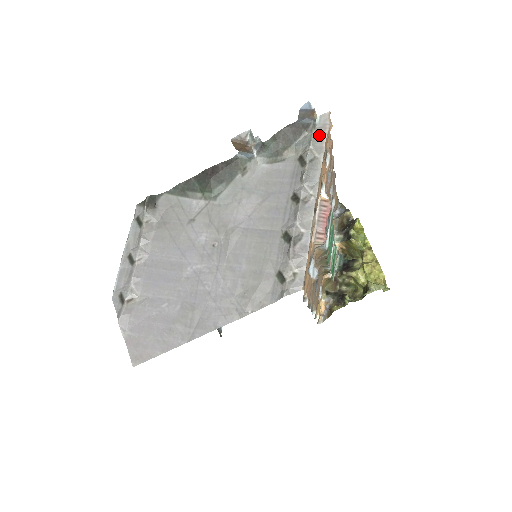
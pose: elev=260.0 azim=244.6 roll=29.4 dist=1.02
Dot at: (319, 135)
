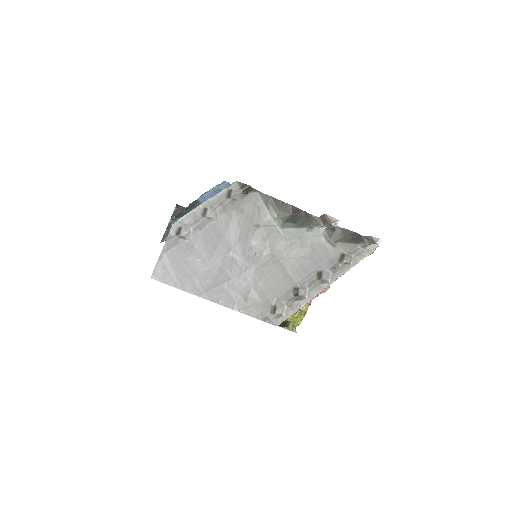
Dot at: (363, 253)
